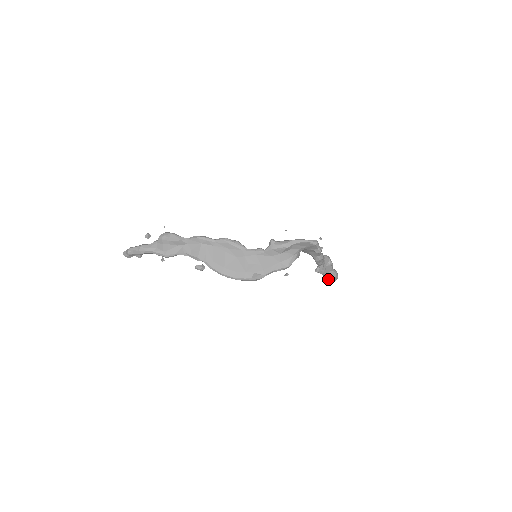
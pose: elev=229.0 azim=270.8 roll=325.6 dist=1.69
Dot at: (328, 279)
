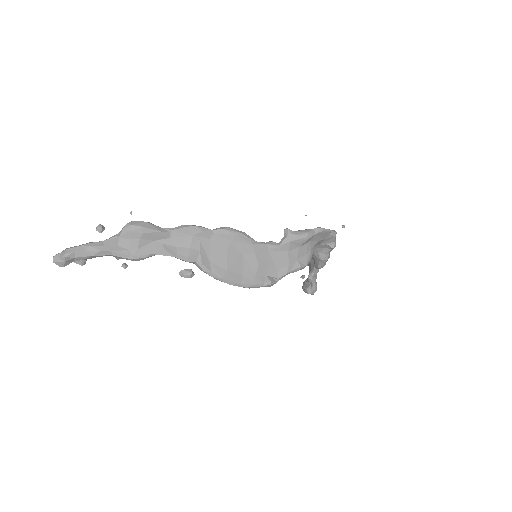
Dot at: (310, 291)
